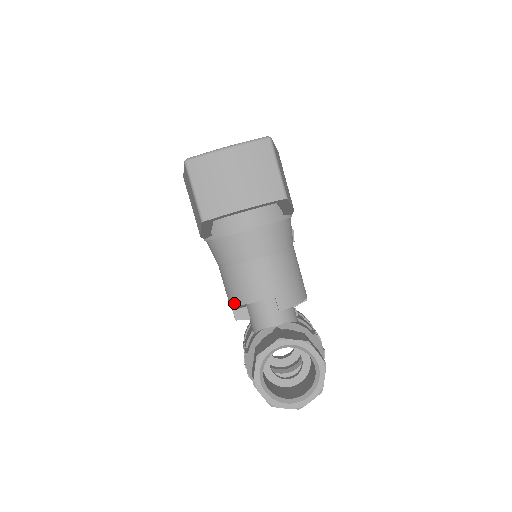
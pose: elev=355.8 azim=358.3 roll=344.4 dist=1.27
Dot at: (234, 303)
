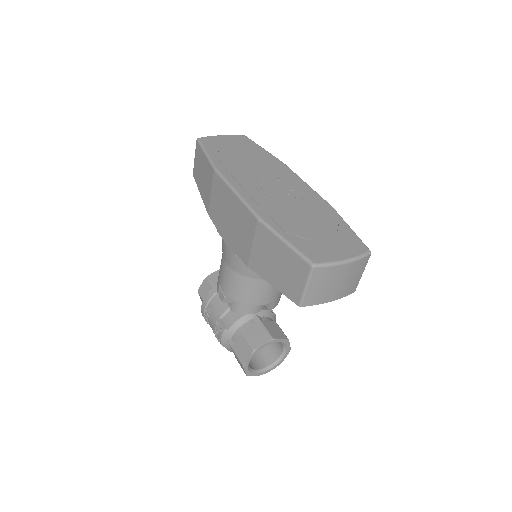
Dot at: (235, 299)
